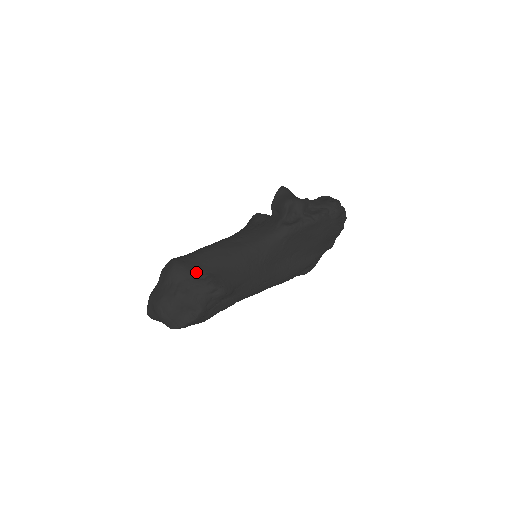
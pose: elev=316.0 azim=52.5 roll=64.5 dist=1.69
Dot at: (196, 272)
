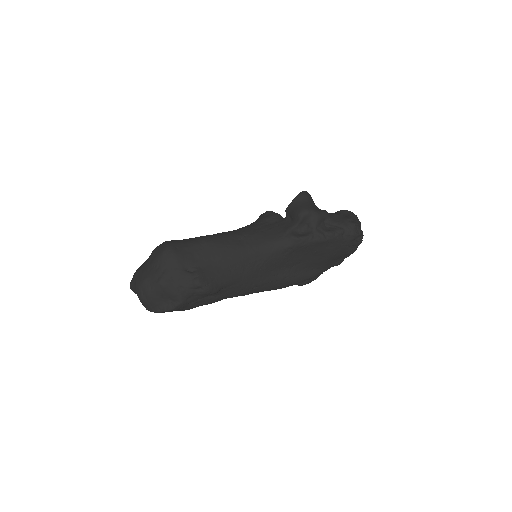
Dot at: (186, 263)
